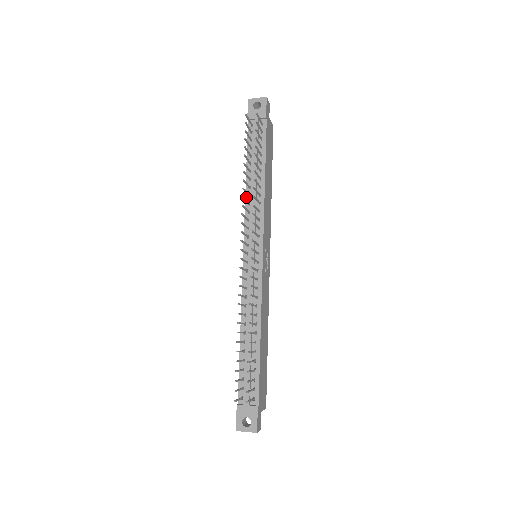
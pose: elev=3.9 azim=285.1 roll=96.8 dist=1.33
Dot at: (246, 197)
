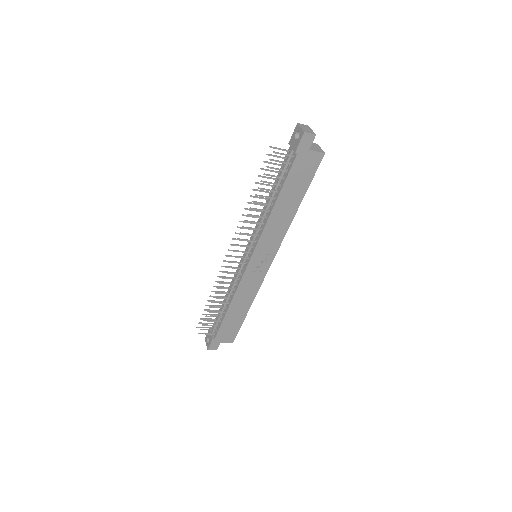
Dot at: (262, 211)
